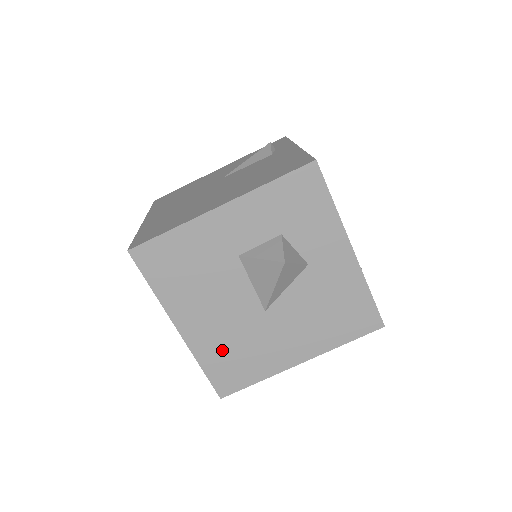
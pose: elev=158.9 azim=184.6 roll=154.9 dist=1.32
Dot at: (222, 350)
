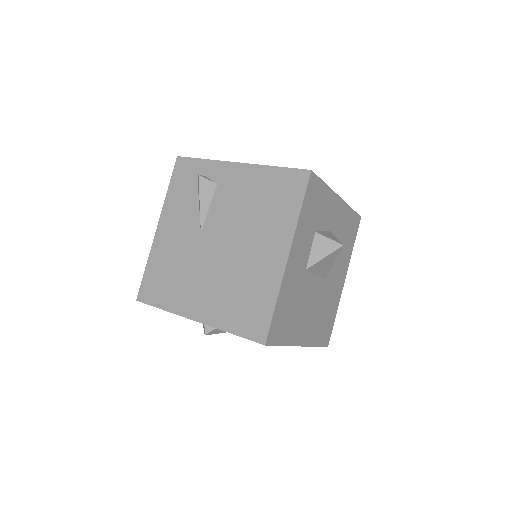
Dot at: (319, 325)
